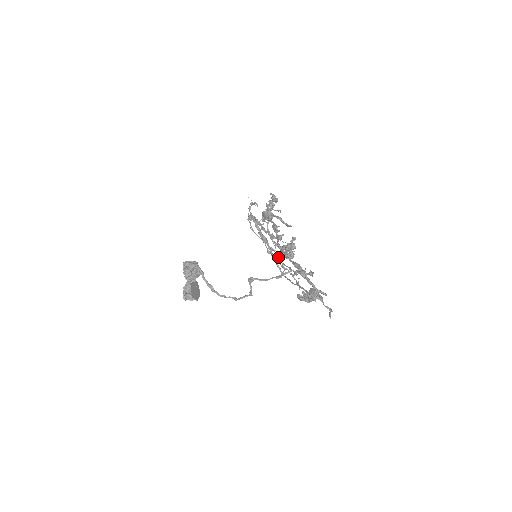
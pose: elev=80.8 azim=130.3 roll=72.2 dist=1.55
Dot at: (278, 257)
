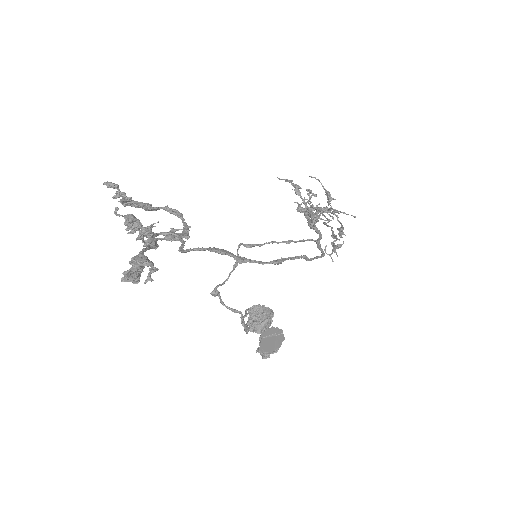
Dot at: (343, 234)
